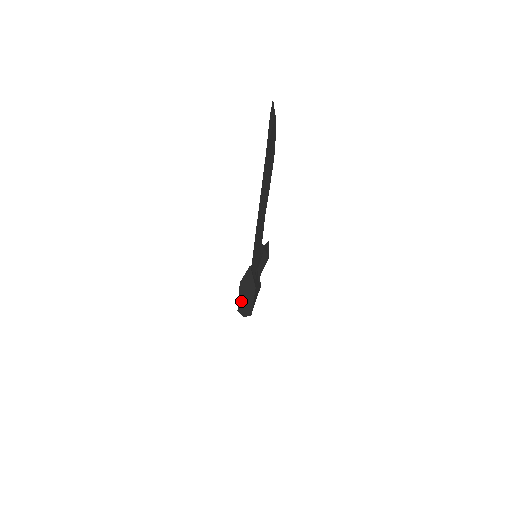
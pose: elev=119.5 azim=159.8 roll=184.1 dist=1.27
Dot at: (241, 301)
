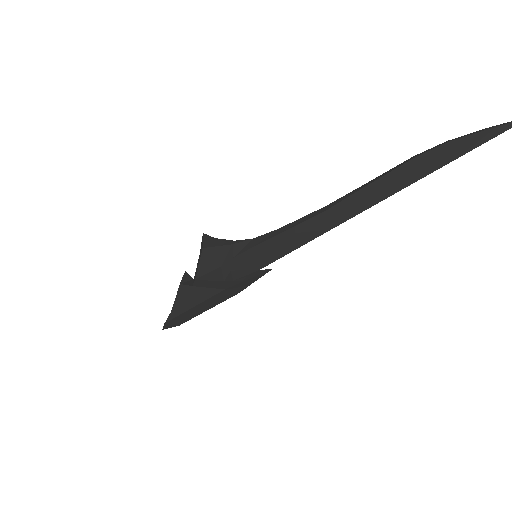
Dot at: (190, 311)
